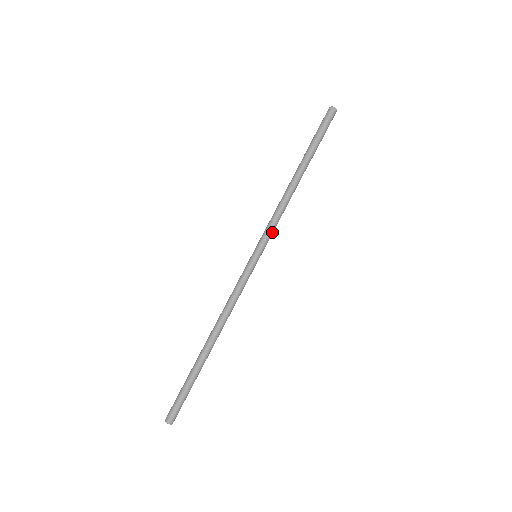
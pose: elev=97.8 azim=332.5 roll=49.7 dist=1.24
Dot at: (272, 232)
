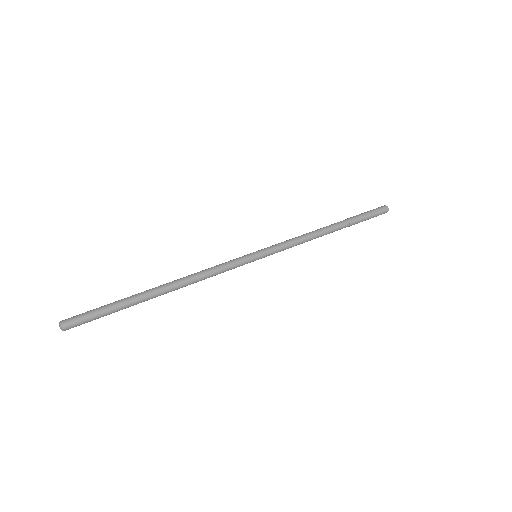
Dot at: (282, 245)
